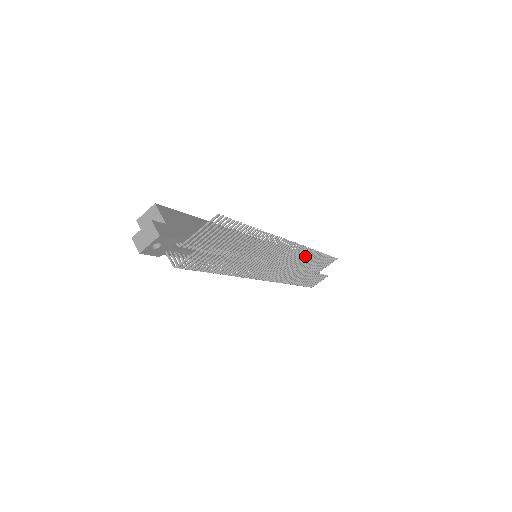
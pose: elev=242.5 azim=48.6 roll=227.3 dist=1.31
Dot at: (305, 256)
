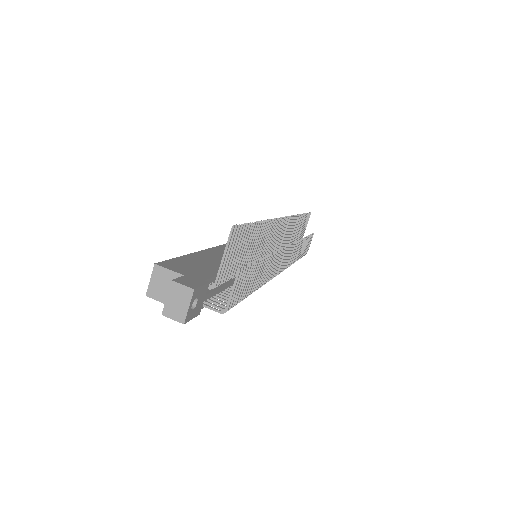
Dot at: (293, 226)
